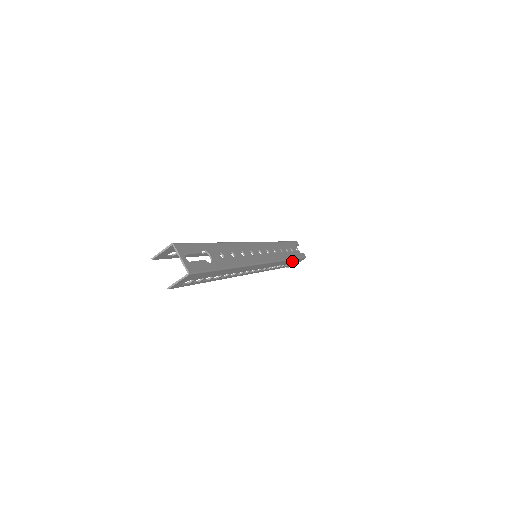
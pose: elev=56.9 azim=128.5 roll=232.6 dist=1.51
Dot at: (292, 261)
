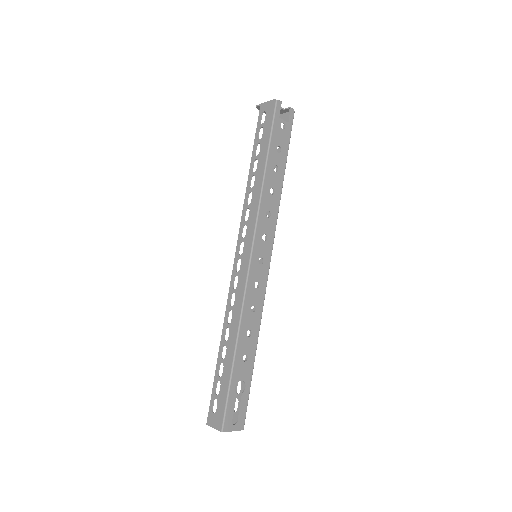
Dot at: occluded
